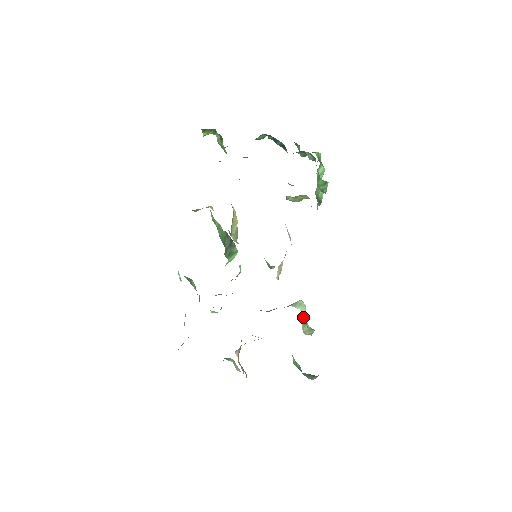
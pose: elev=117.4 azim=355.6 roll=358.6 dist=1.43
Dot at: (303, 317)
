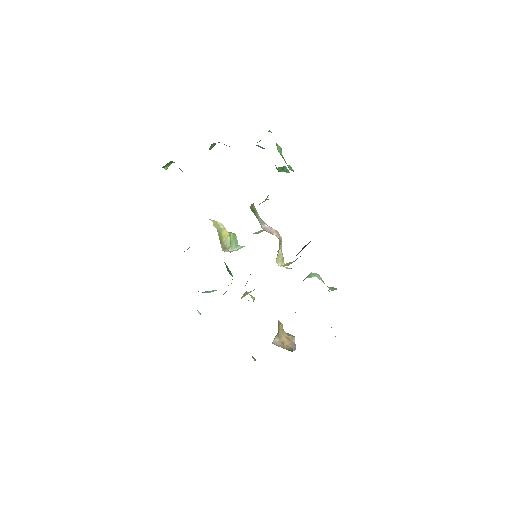
Dot at: occluded
